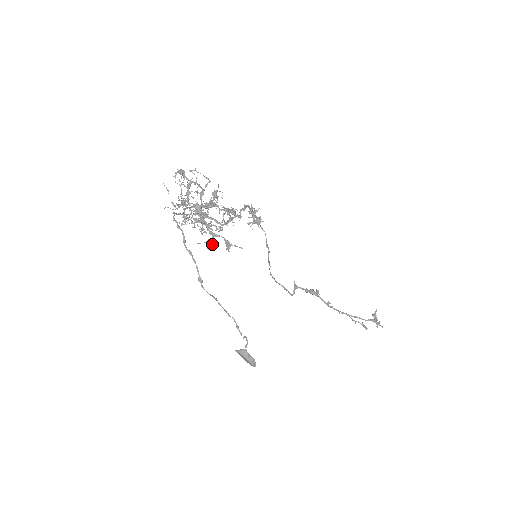
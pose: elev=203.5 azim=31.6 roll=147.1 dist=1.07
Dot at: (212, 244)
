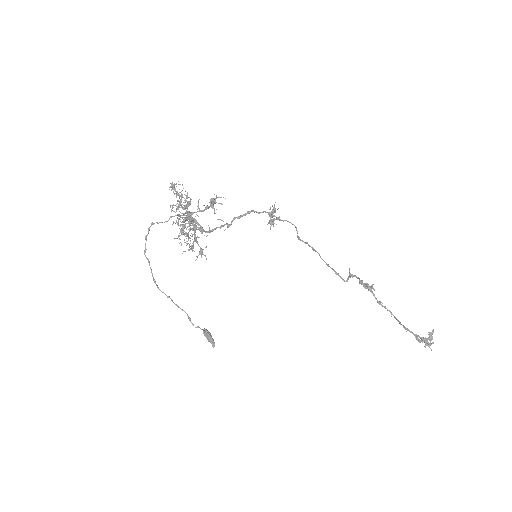
Dot at: (190, 248)
